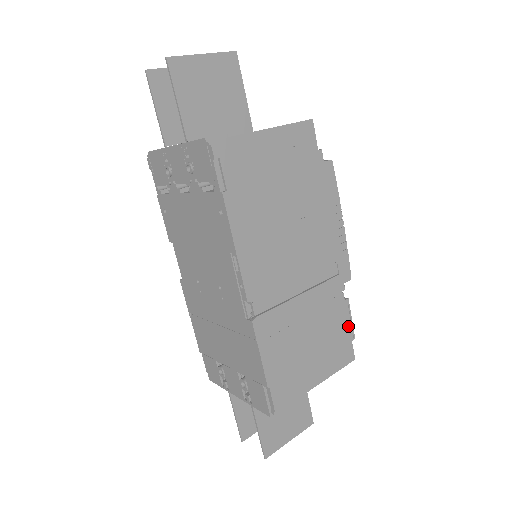
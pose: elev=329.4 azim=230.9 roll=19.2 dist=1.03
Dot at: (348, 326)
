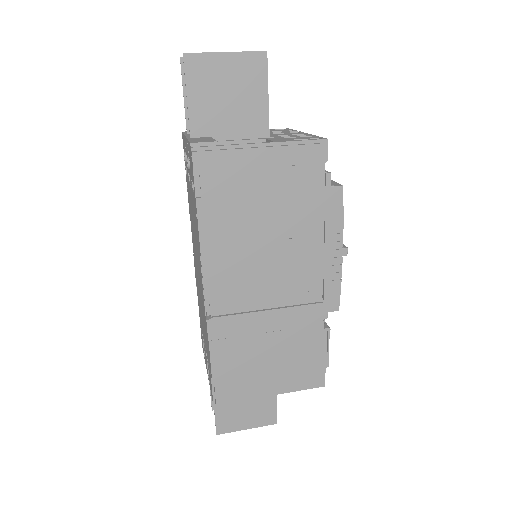
Dot at: (322, 353)
